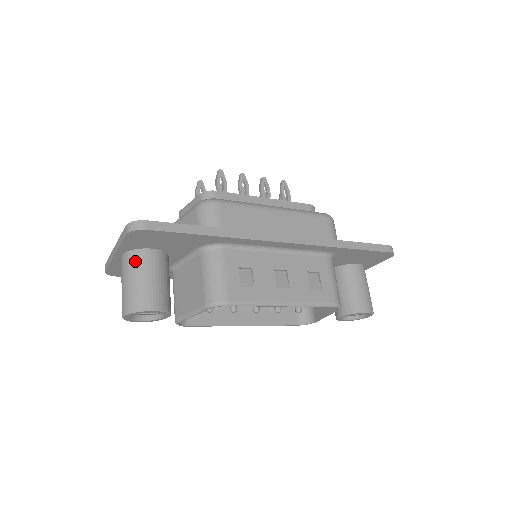
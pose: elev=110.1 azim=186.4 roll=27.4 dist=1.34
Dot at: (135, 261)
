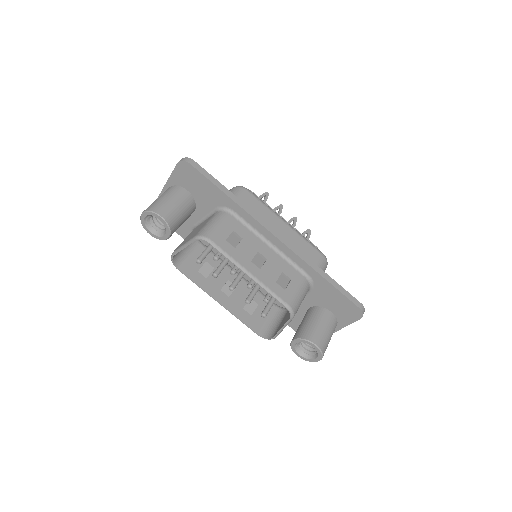
Dot at: (173, 190)
